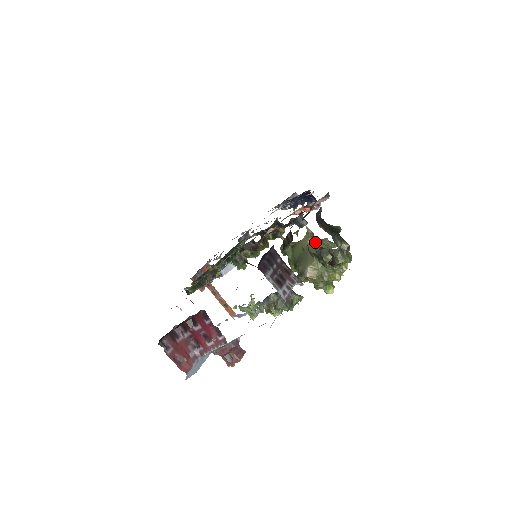
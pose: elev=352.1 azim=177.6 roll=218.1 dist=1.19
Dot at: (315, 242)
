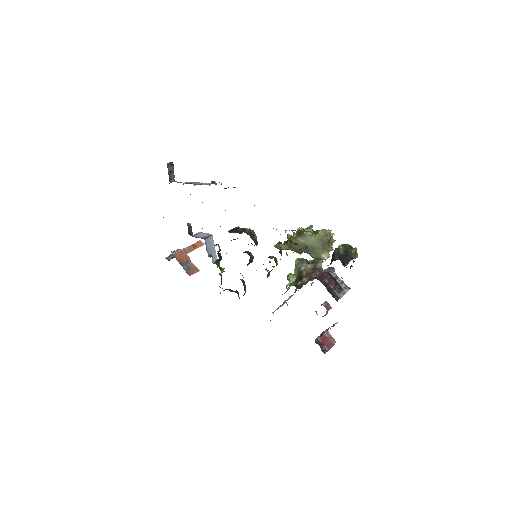
Dot at: (304, 238)
